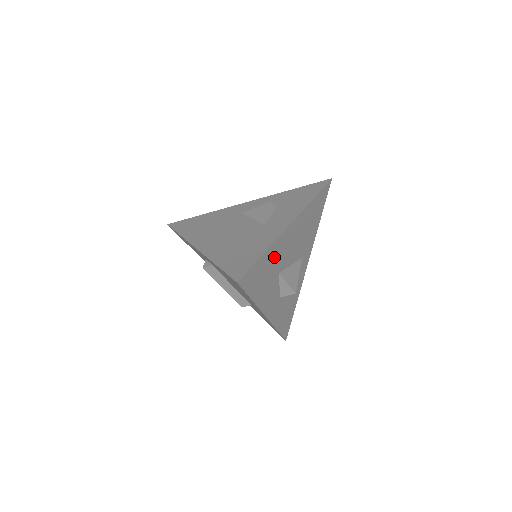
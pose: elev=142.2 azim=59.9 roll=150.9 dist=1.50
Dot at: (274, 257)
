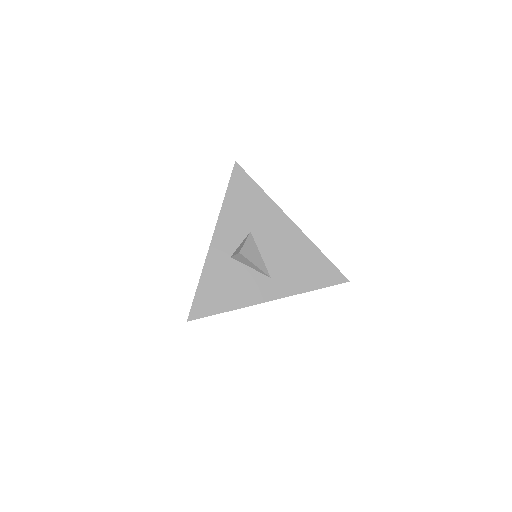
Dot at: (261, 210)
